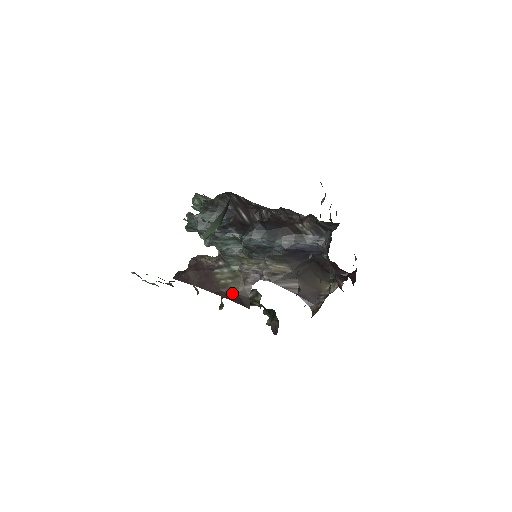
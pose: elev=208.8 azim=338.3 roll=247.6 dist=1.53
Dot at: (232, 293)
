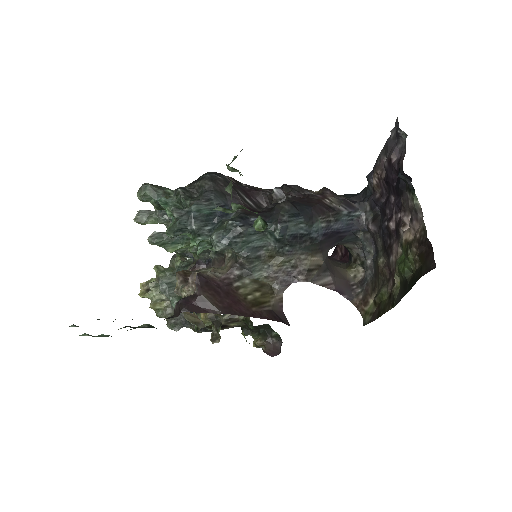
Dot at: (266, 310)
